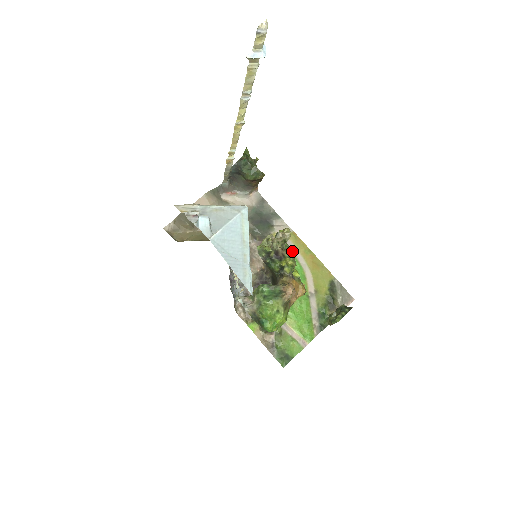
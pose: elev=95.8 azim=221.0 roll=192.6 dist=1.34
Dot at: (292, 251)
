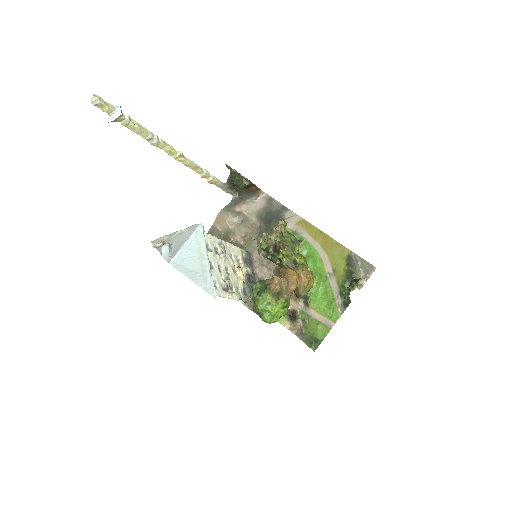
Dot at: (297, 239)
